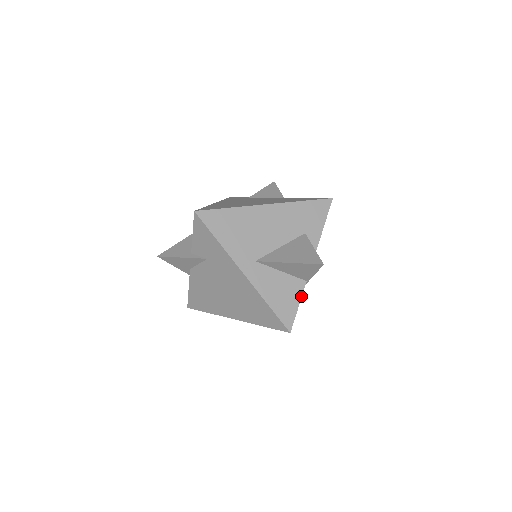
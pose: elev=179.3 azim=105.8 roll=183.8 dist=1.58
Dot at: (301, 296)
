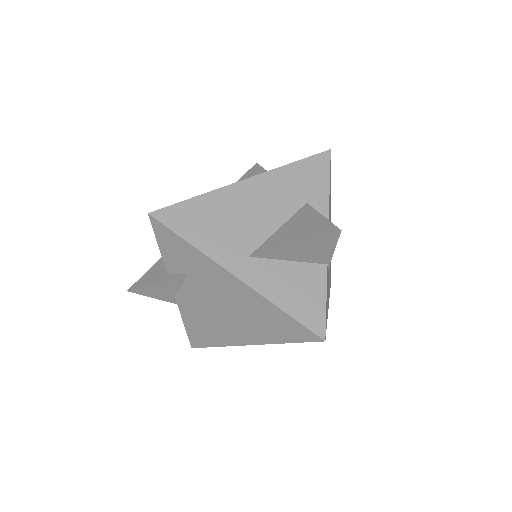
Dot at: (325, 287)
